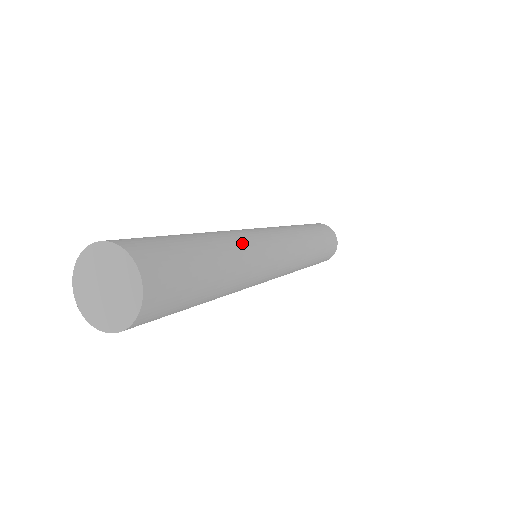
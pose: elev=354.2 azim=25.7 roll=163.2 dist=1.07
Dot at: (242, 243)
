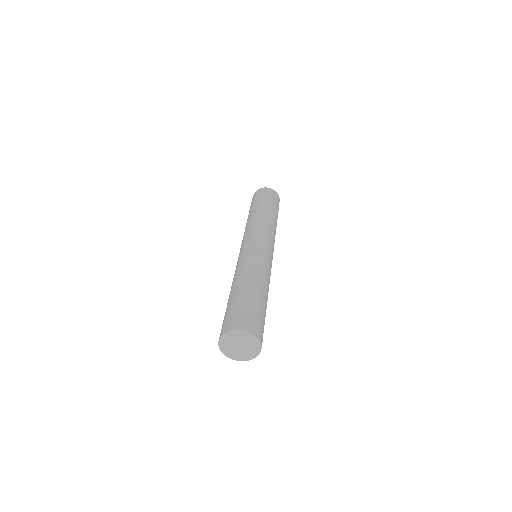
Dot at: (268, 276)
